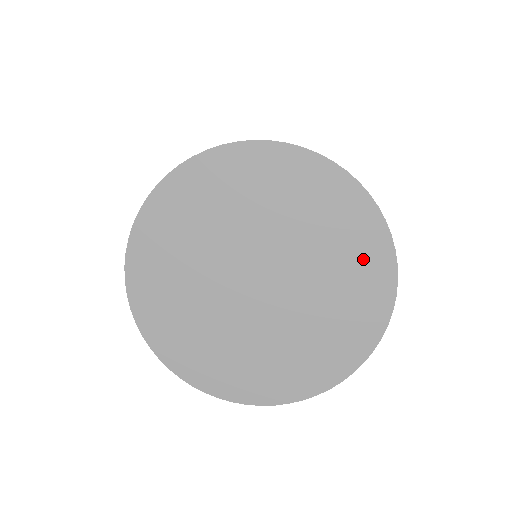
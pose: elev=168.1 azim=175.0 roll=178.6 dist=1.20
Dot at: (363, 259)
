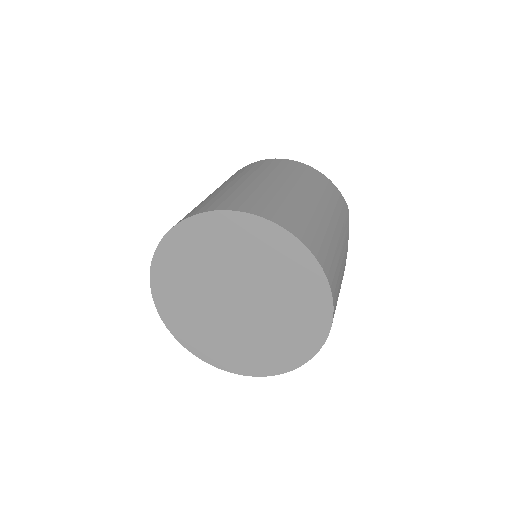
Dot at: (290, 349)
